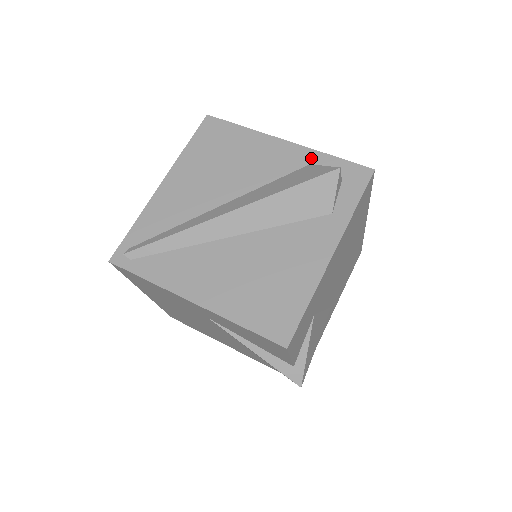
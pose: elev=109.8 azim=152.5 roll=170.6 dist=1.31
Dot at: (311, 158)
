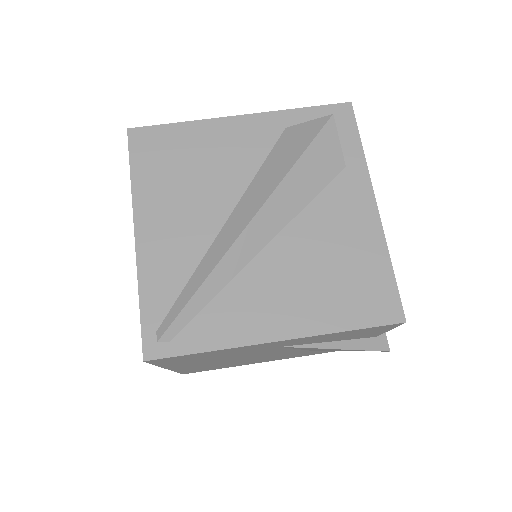
Dot at: (282, 121)
